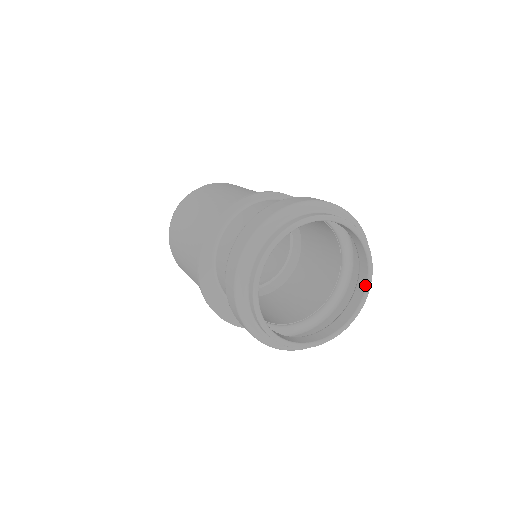
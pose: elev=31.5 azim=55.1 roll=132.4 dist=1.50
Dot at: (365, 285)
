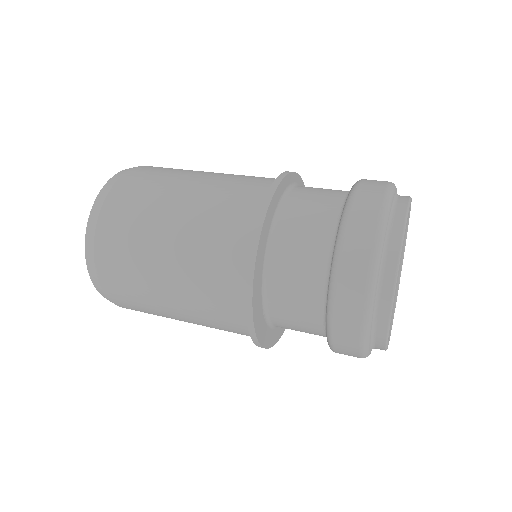
Dot at: occluded
